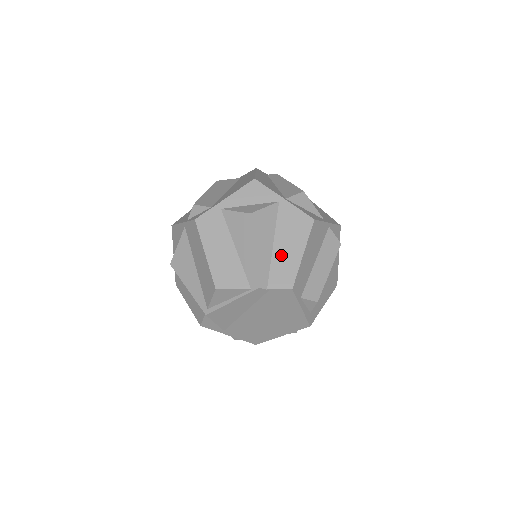
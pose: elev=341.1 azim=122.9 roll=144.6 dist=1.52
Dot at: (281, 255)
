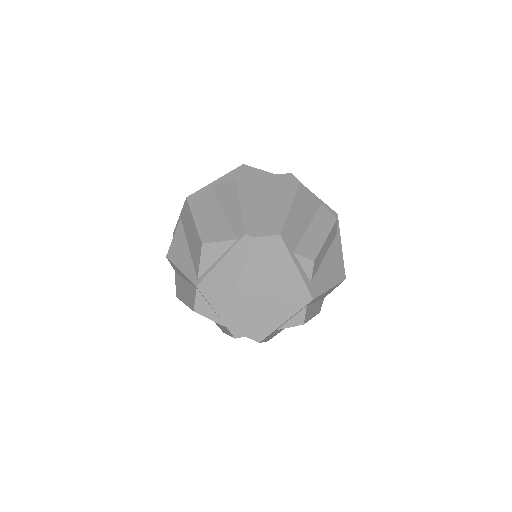
Dot at: (268, 210)
